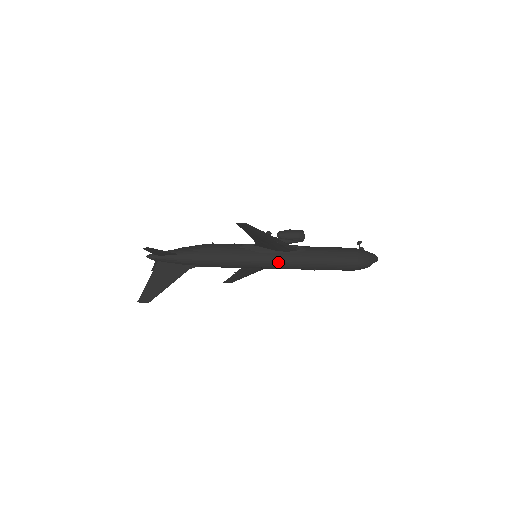
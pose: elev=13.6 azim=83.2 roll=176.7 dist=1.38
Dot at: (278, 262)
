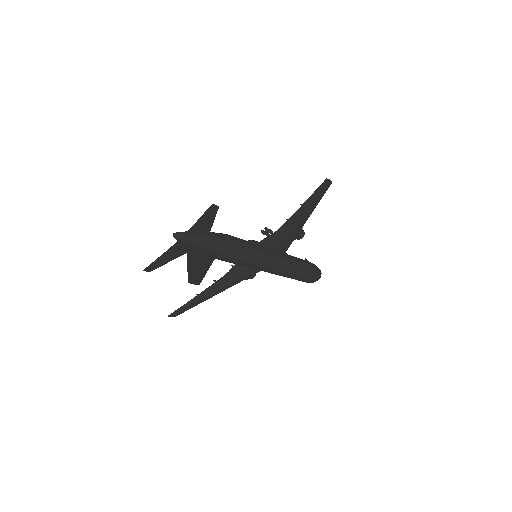
Dot at: (278, 261)
